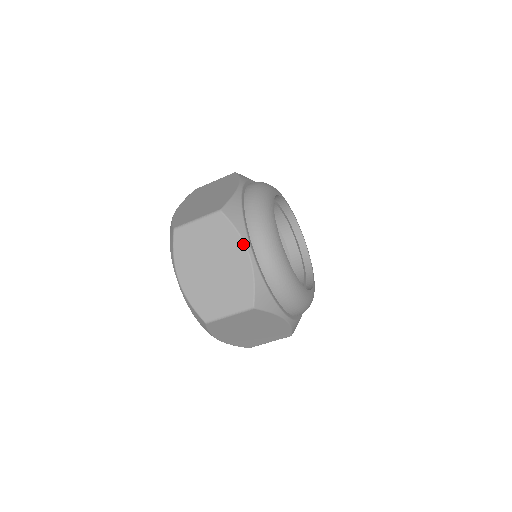
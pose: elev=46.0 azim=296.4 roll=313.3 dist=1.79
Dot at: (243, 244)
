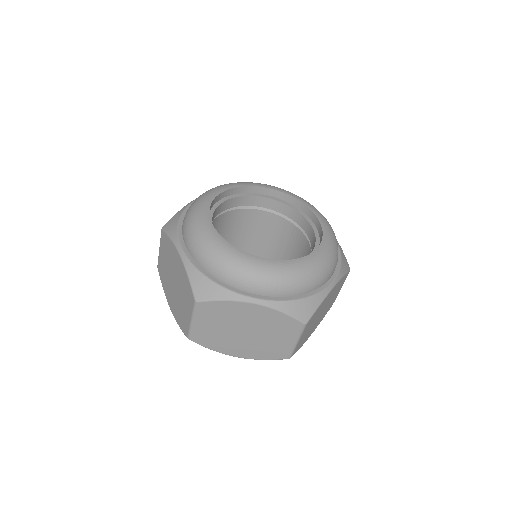
Dot at: (241, 303)
